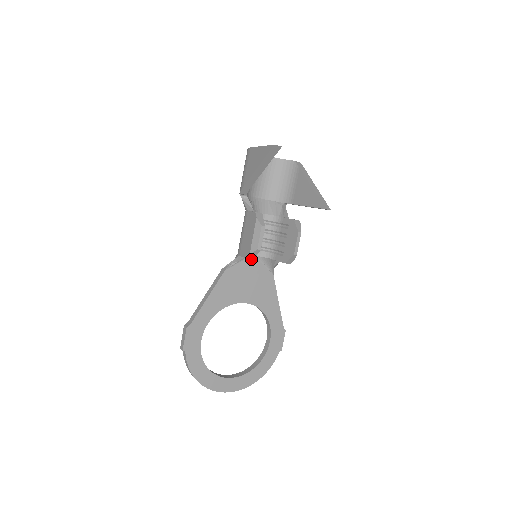
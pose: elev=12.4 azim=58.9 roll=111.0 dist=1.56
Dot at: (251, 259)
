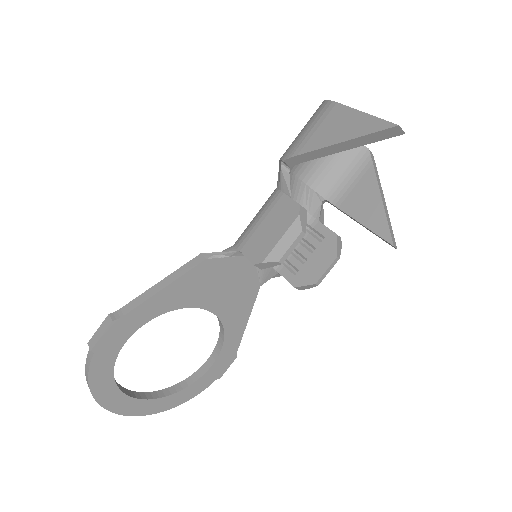
Dot at: occluded
